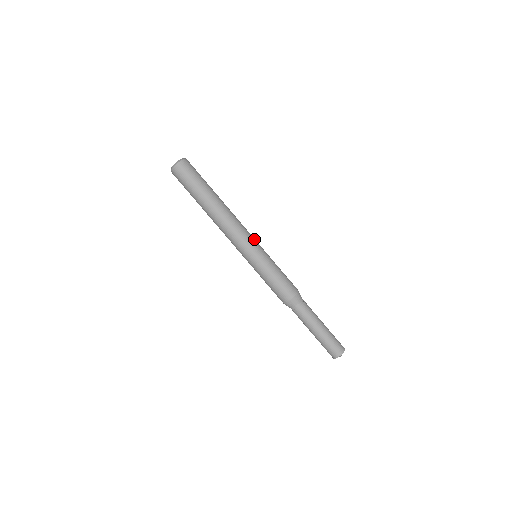
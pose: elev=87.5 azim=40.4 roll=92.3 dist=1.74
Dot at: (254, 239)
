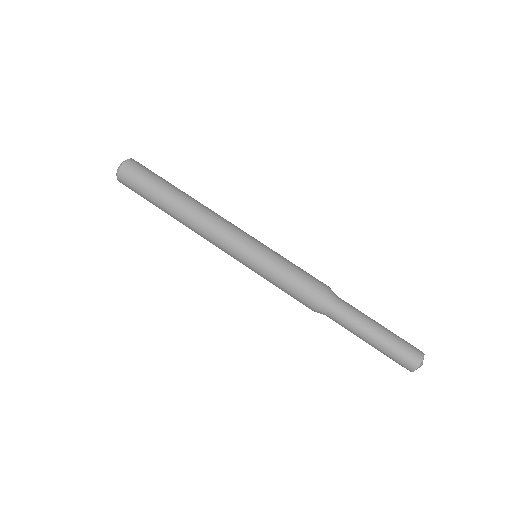
Dot at: (241, 238)
